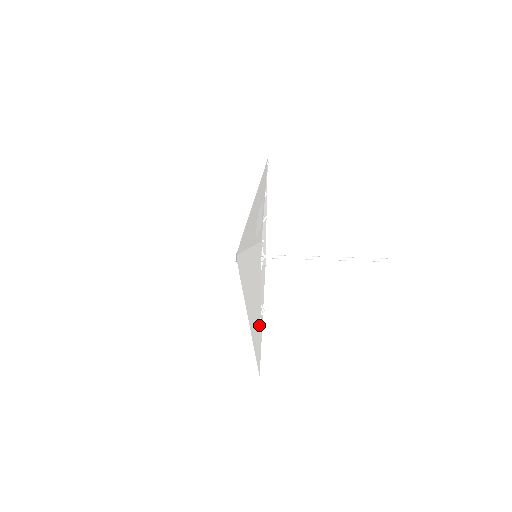
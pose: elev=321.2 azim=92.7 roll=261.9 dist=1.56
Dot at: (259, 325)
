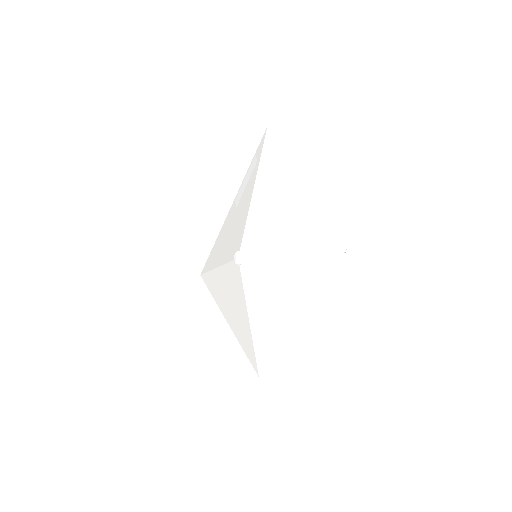
Dot at: (315, 183)
